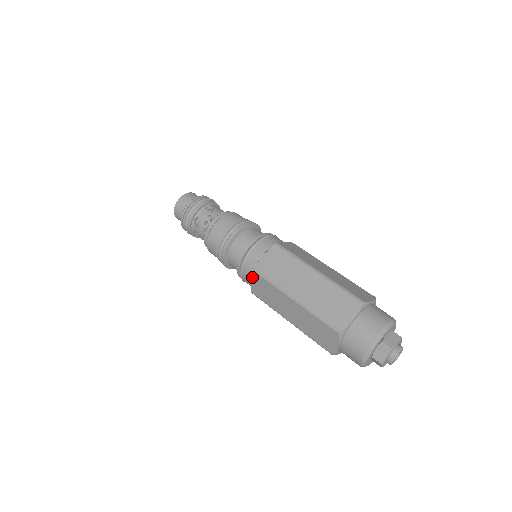
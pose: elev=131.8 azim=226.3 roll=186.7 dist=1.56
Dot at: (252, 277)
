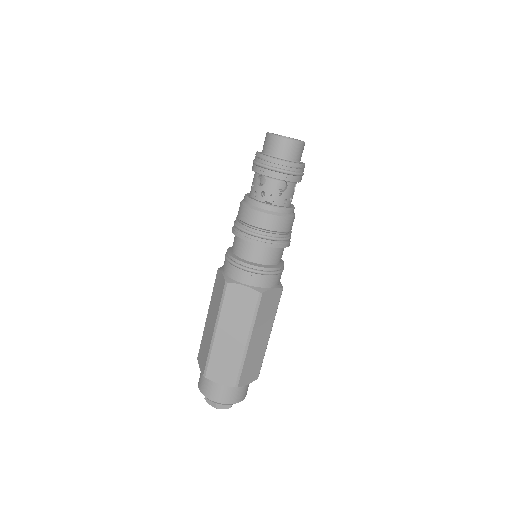
Dot at: (223, 276)
